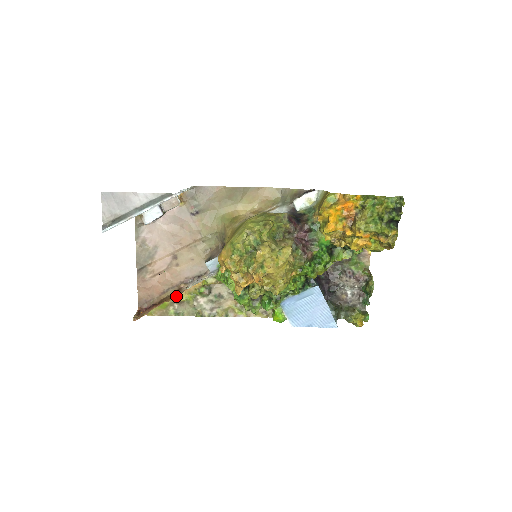
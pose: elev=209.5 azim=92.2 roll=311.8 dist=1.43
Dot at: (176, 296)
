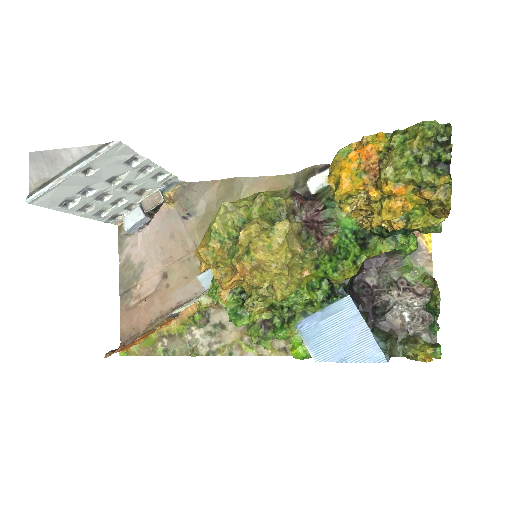
Dot at: (165, 327)
